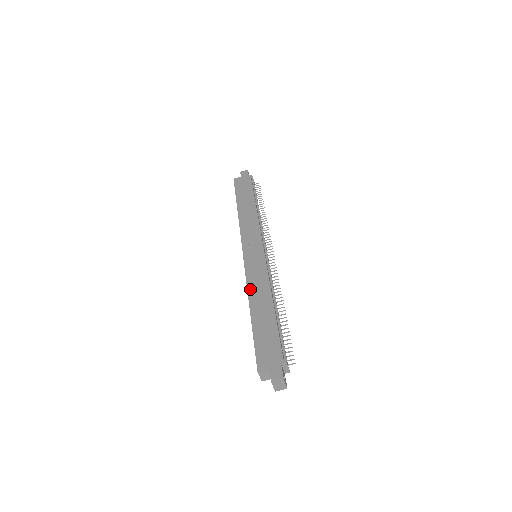
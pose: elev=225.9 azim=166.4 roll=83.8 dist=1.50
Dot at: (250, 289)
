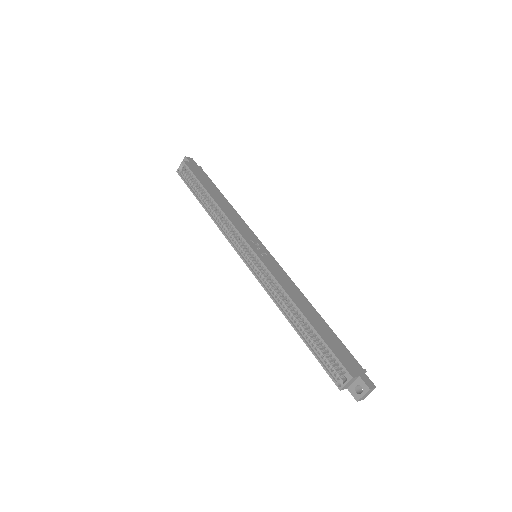
Dot at: (286, 289)
